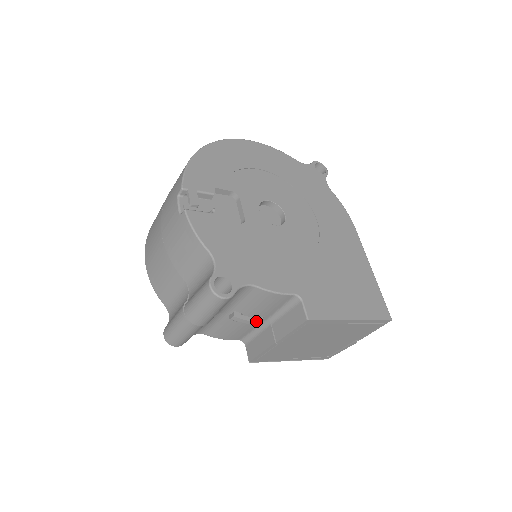
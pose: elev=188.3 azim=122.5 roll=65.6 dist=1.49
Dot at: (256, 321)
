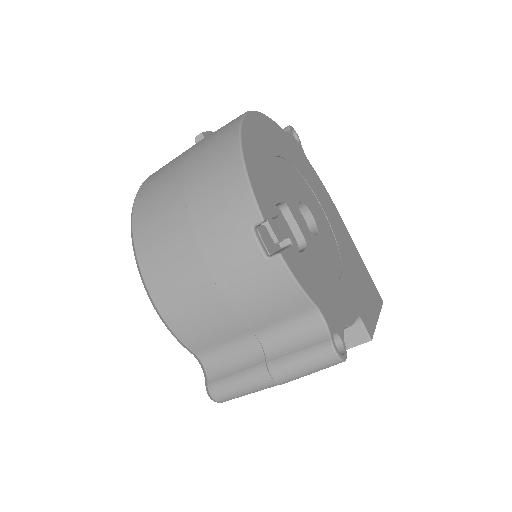
Dot at: occluded
